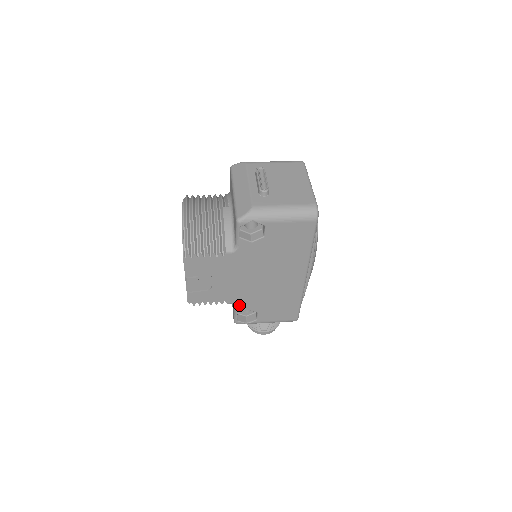
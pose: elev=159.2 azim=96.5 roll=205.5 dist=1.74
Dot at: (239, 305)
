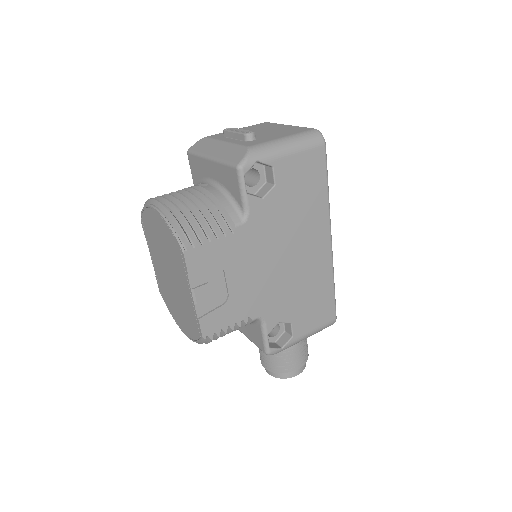
Dot at: (267, 318)
